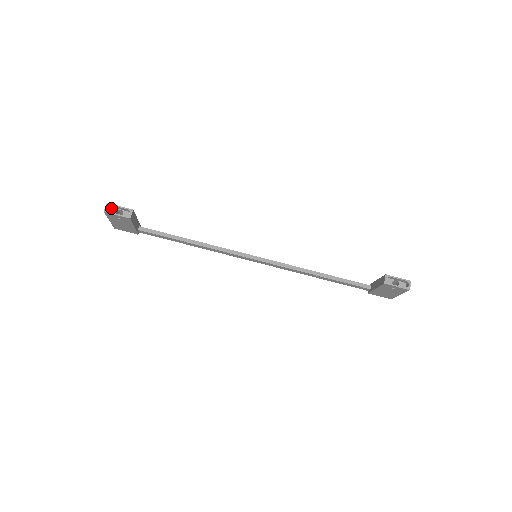
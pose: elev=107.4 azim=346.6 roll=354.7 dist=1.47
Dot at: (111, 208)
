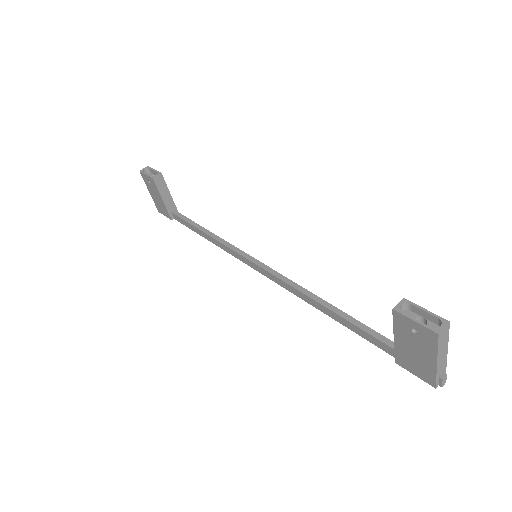
Dot at: (150, 173)
